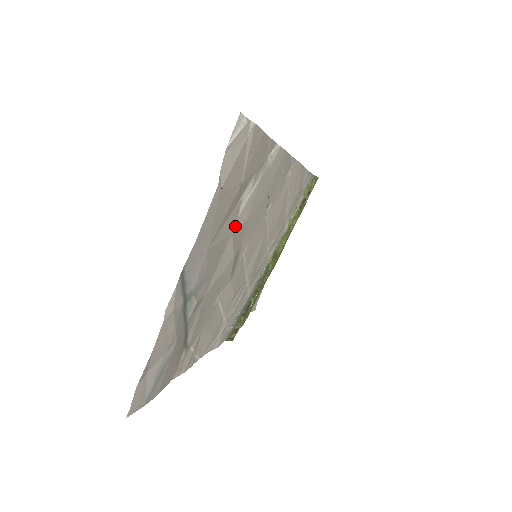
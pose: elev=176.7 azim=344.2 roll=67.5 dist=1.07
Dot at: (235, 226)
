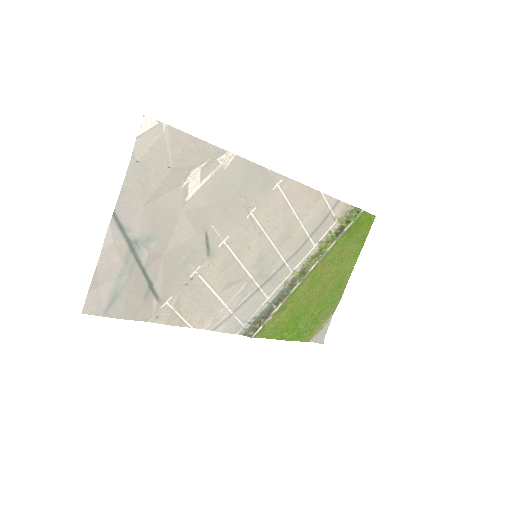
Dot at: (186, 205)
